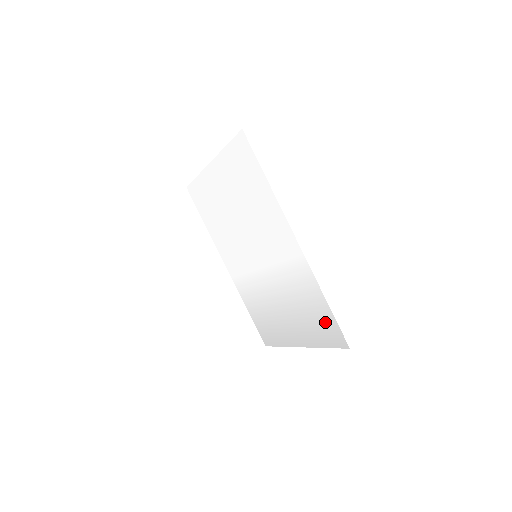
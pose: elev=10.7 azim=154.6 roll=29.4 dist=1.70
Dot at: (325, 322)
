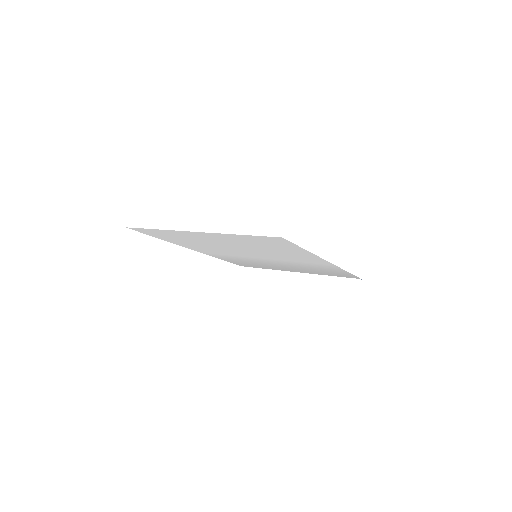
Dot at: (340, 274)
